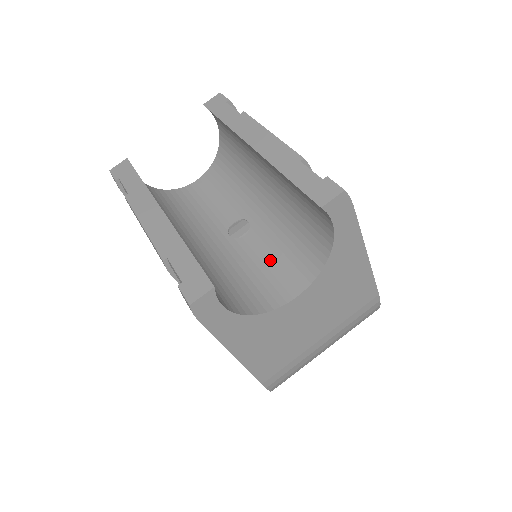
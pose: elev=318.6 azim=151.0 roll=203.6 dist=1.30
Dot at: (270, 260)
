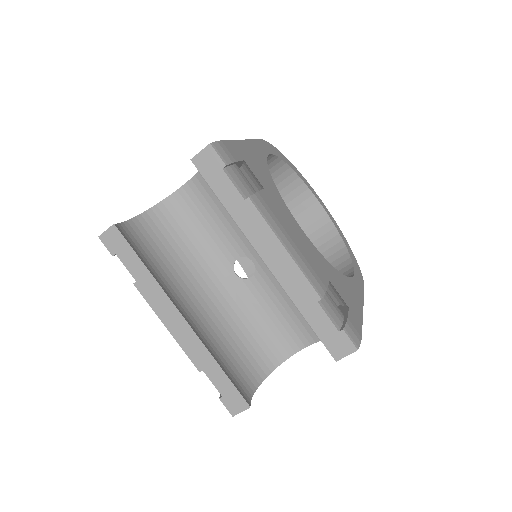
Dot at: (278, 310)
